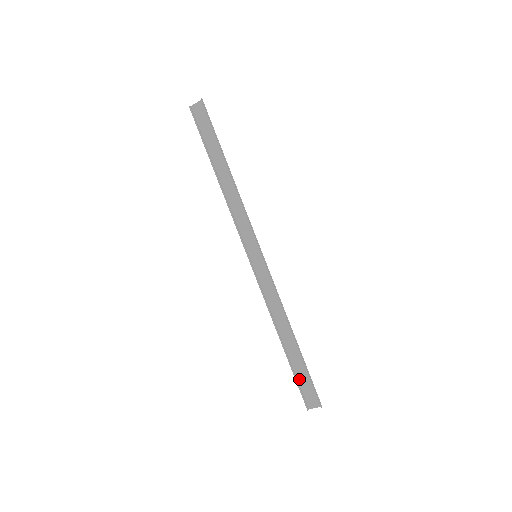
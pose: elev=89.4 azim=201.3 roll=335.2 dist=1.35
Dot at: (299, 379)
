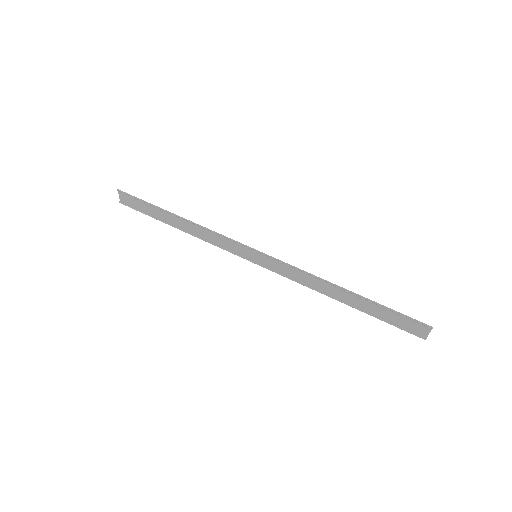
Dot at: (390, 320)
